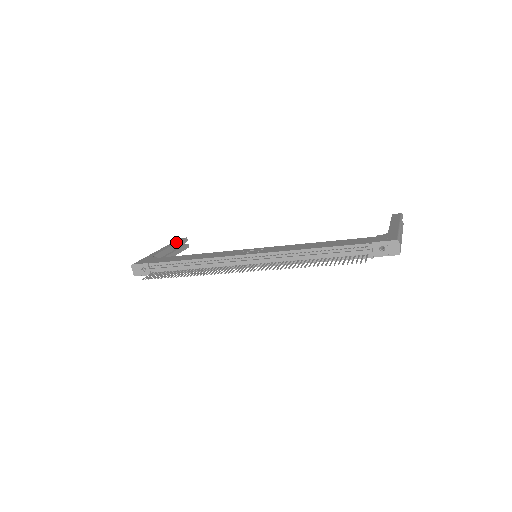
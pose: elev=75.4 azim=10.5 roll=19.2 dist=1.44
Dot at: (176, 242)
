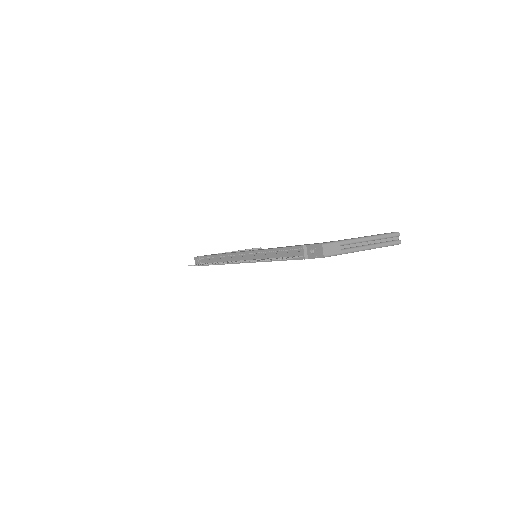
Dot at: (247, 249)
